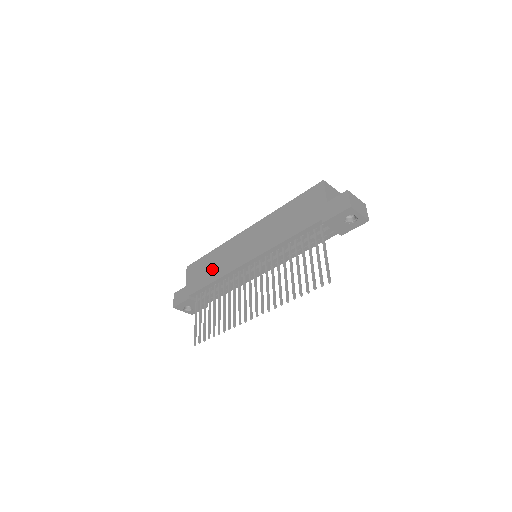
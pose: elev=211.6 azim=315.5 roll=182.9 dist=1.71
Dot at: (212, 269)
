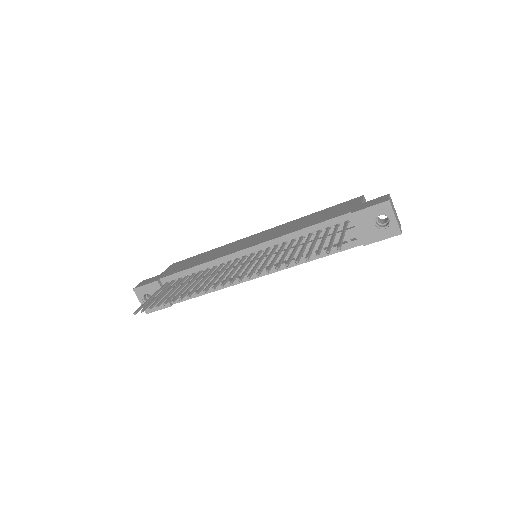
Dot at: (201, 259)
